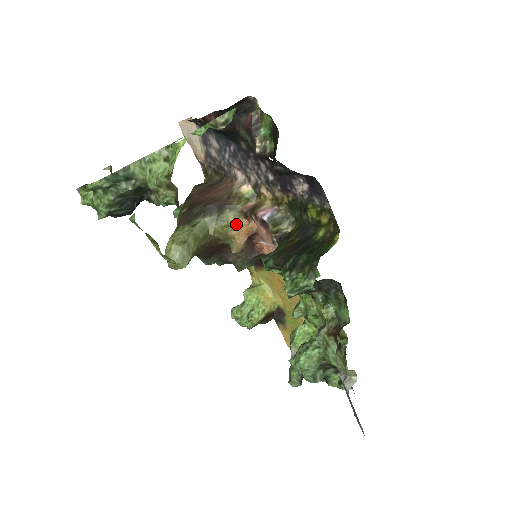
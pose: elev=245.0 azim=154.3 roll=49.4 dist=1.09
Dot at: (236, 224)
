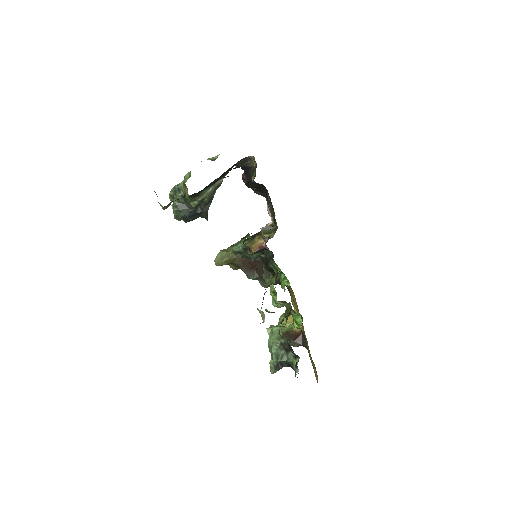
Dot at: (257, 242)
